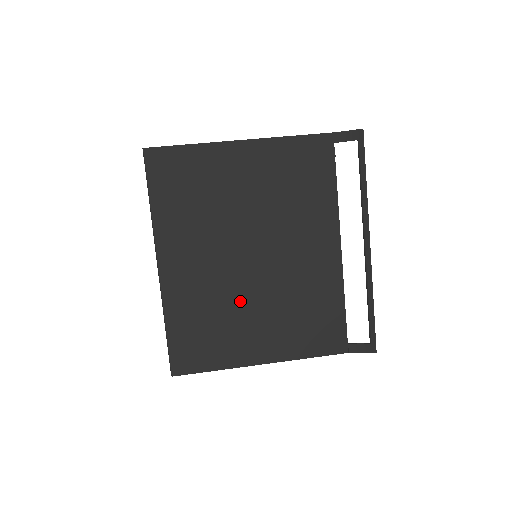
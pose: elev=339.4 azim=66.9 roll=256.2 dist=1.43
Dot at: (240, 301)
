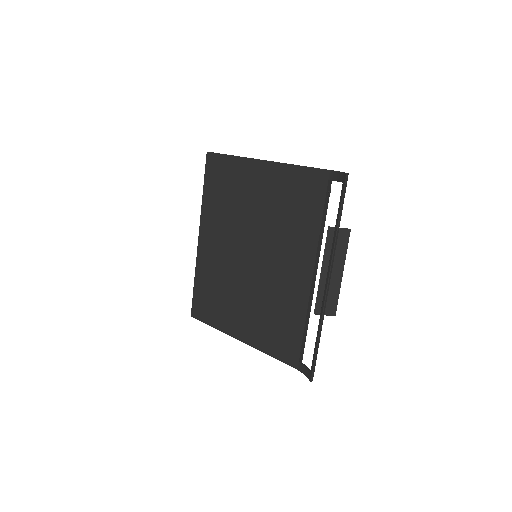
Dot at: (236, 285)
